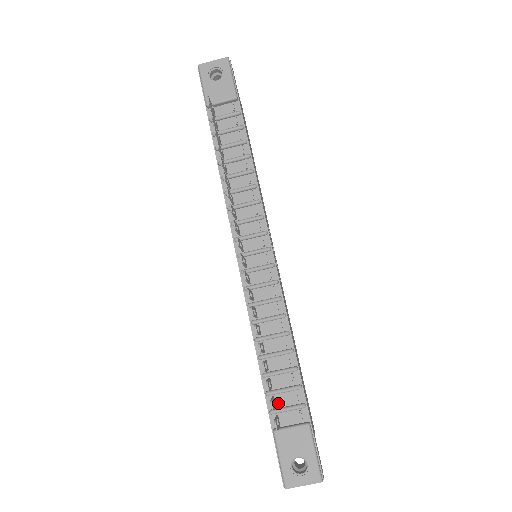
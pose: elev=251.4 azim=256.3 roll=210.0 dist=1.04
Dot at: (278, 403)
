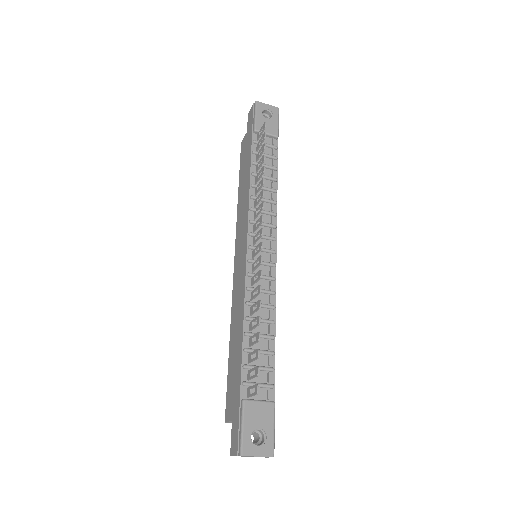
Dot at: occluded
